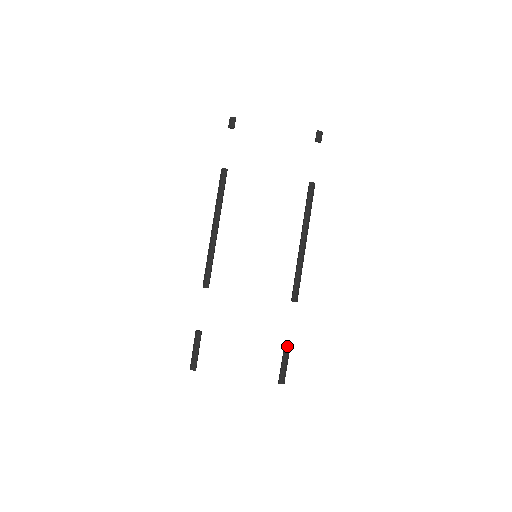
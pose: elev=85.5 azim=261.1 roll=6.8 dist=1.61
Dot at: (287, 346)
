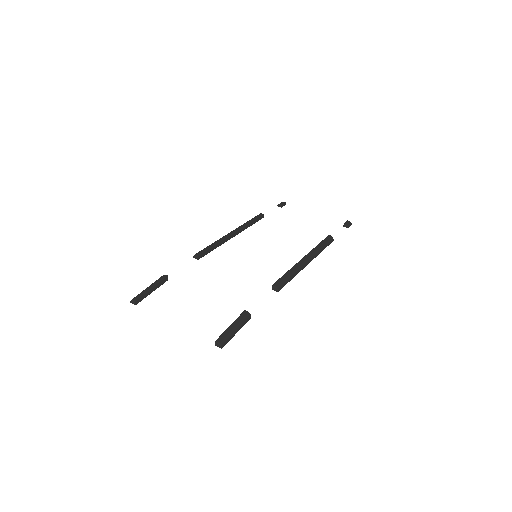
Dot at: (247, 312)
